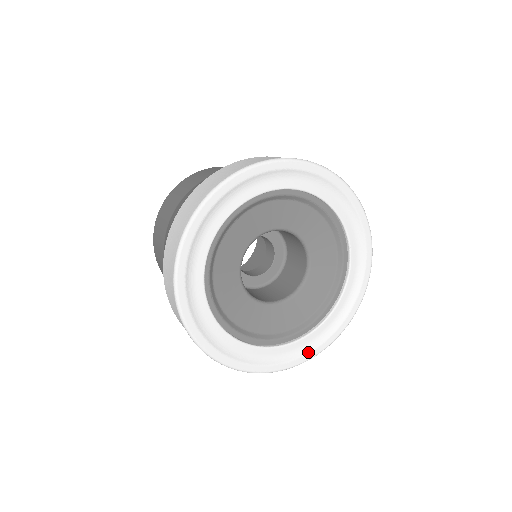
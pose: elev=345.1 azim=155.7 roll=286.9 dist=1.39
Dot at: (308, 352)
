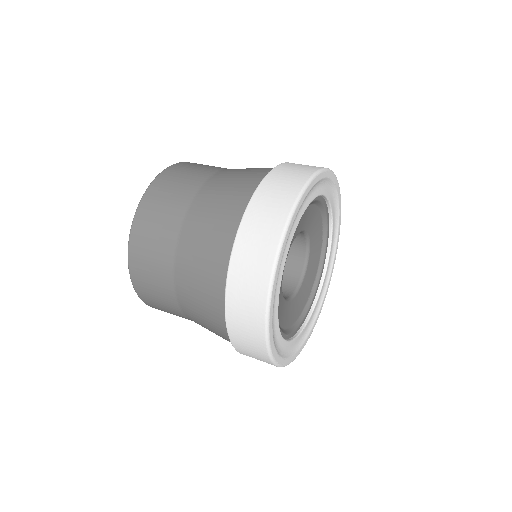
Dot at: (334, 259)
